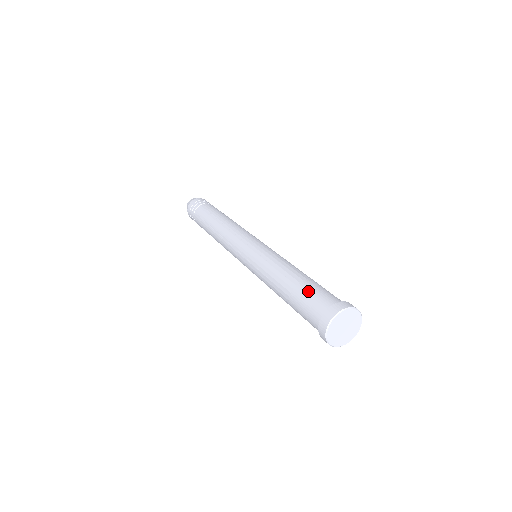
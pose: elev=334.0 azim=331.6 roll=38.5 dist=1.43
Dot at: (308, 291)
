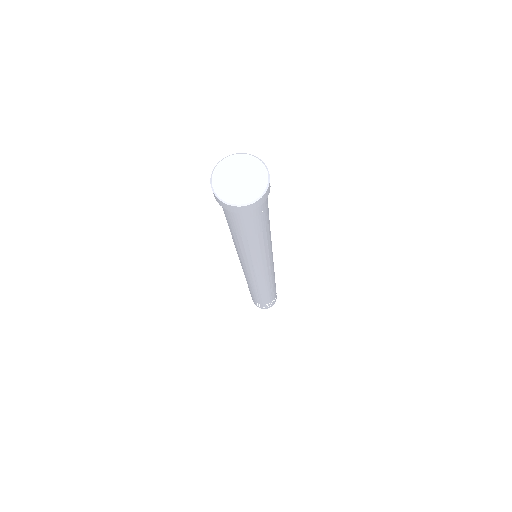
Dot at: occluded
